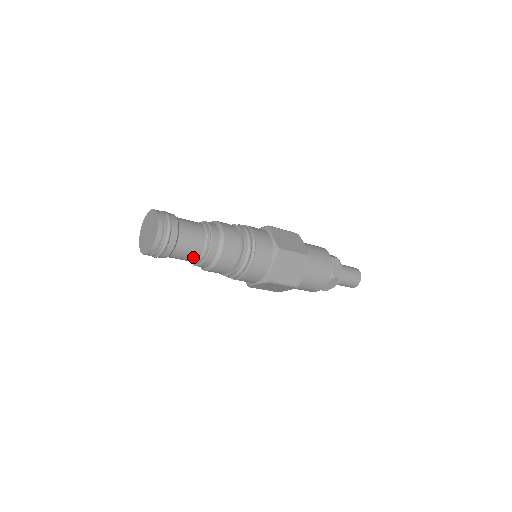
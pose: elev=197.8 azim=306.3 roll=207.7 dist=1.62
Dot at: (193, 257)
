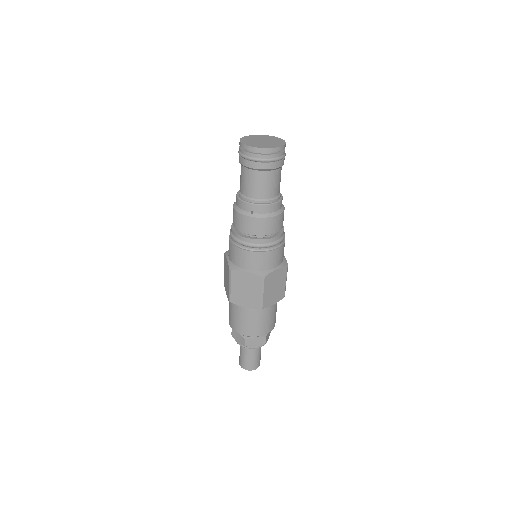
Dot at: (262, 193)
